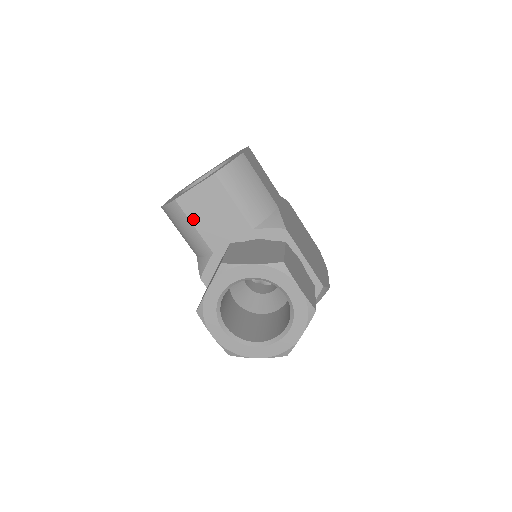
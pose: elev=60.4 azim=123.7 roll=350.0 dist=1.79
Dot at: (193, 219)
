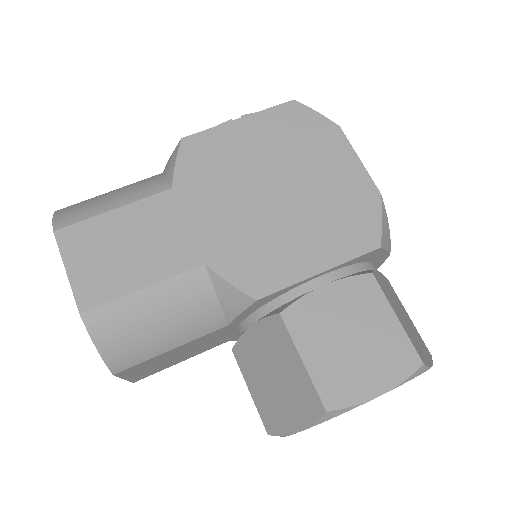
Dot at: (171, 365)
